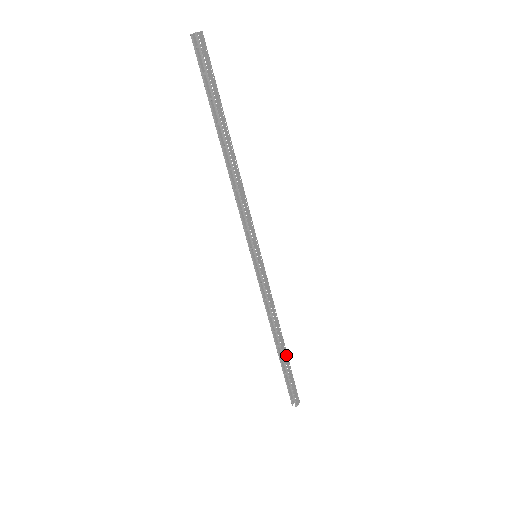
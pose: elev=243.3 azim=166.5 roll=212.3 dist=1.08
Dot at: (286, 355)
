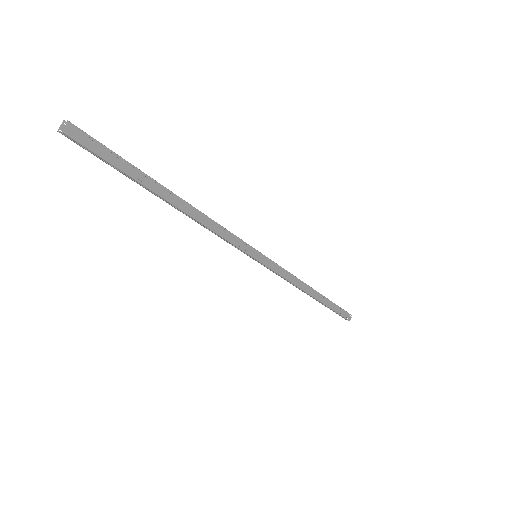
Dot at: (324, 298)
